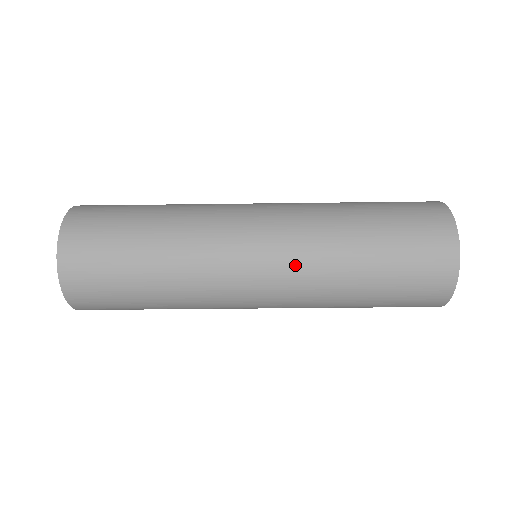
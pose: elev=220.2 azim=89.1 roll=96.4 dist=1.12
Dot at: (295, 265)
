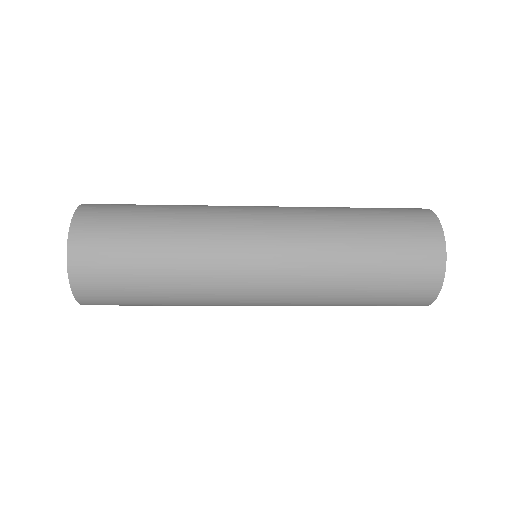
Dot at: (296, 247)
